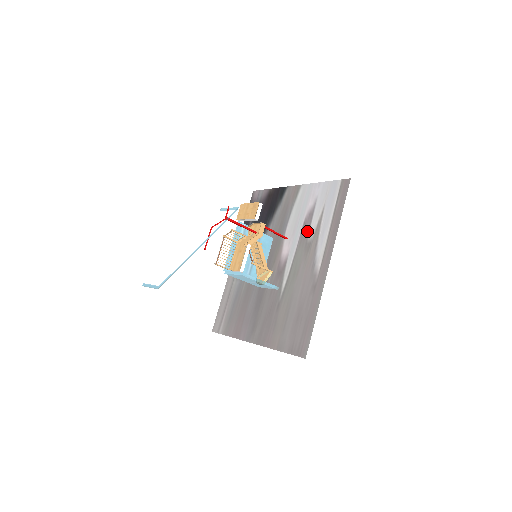
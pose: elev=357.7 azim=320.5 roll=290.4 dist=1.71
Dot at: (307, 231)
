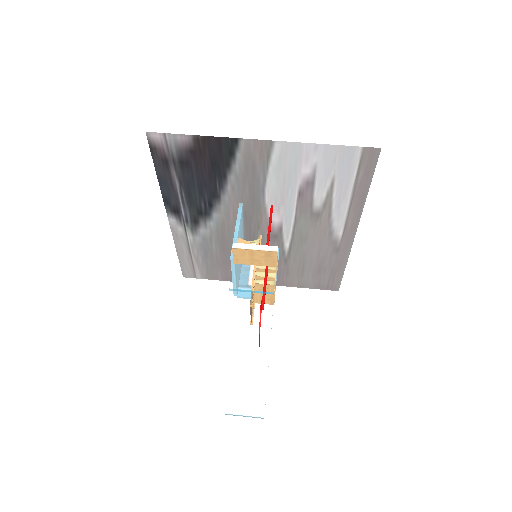
Dot at: (309, 202)
